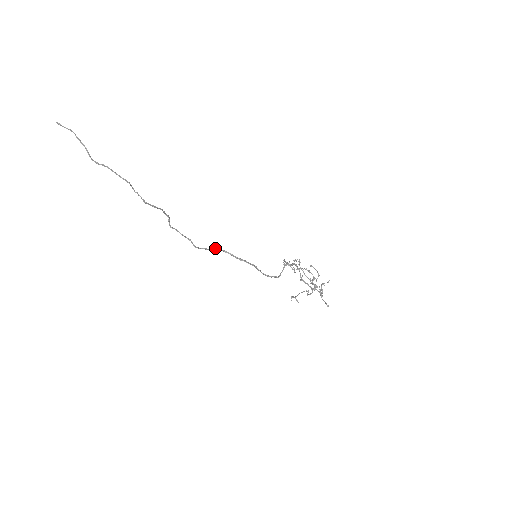
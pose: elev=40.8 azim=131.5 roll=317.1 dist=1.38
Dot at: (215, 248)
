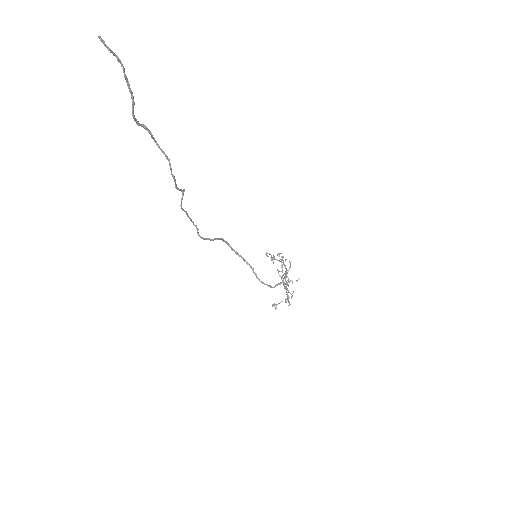
Dot at: (217, 238)
